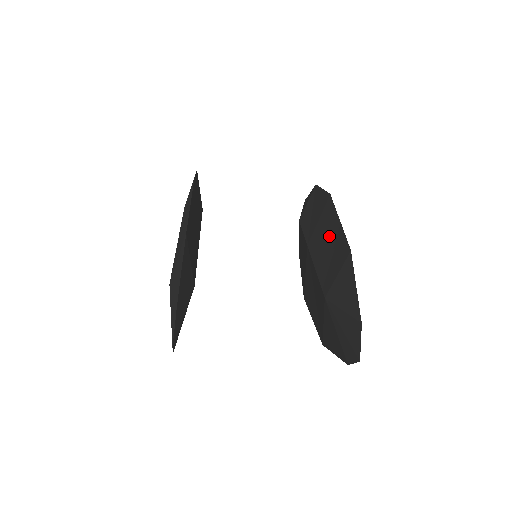
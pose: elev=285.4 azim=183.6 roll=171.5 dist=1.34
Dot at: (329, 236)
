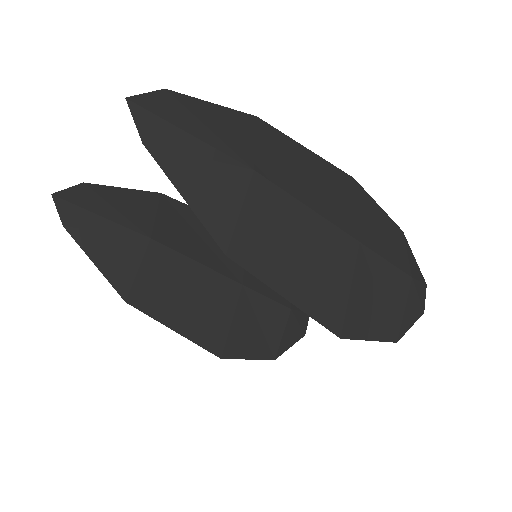
Dot at: occluded
